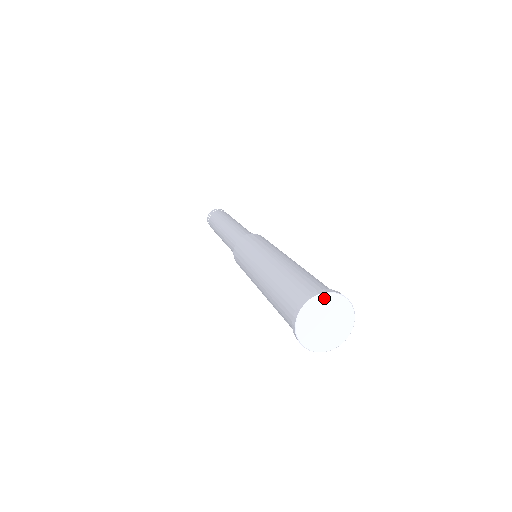
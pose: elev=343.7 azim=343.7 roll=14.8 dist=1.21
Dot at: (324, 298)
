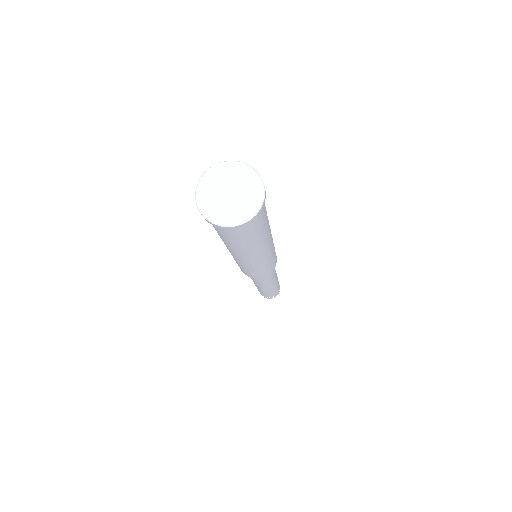
Dot at: (225, 167)
